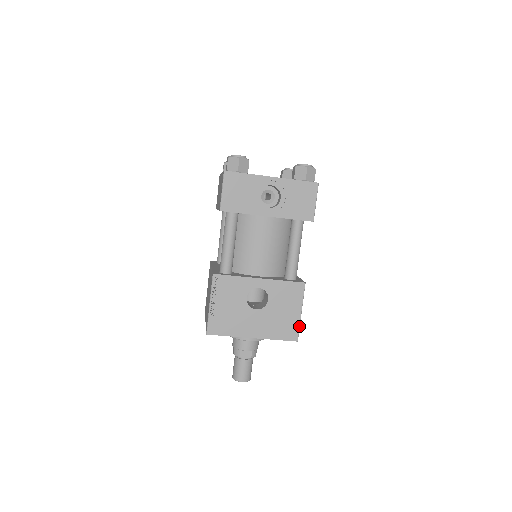
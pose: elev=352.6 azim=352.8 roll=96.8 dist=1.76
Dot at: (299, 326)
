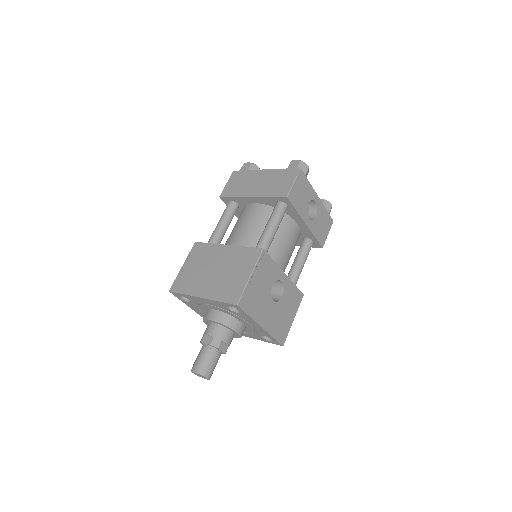
Dot at: occluded
